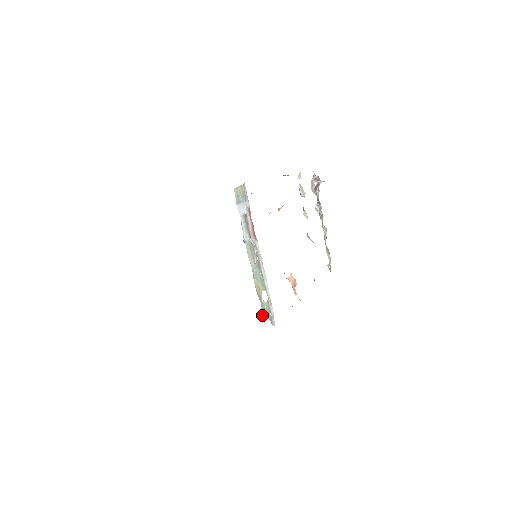
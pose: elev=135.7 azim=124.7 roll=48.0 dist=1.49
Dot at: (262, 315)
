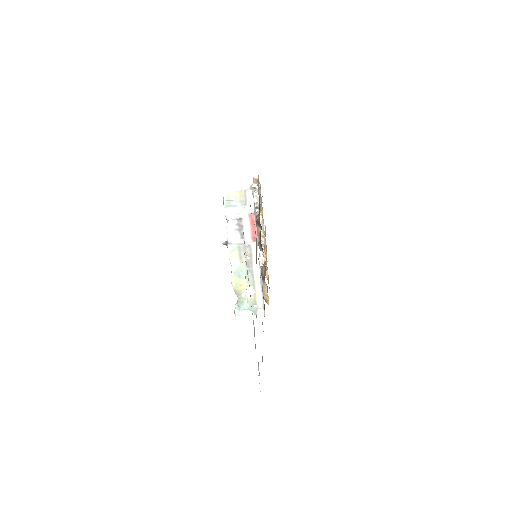
Dot at: (237, 309)
